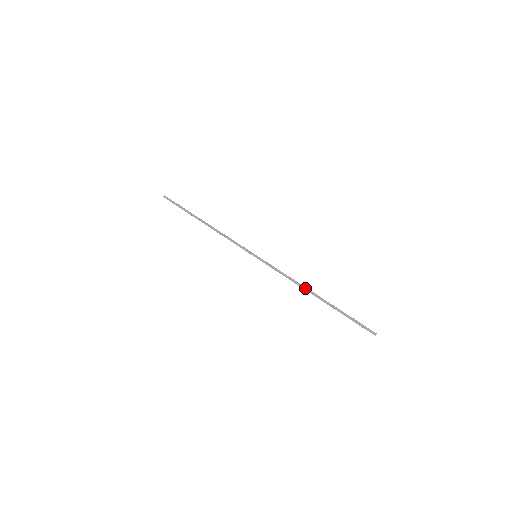
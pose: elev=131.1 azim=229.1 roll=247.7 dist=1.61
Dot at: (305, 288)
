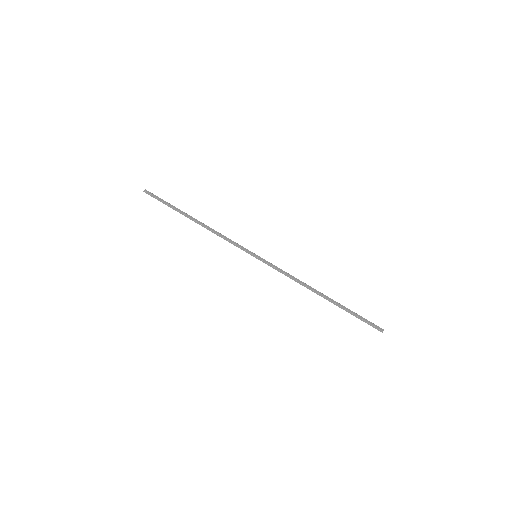
Dot at: occluded
